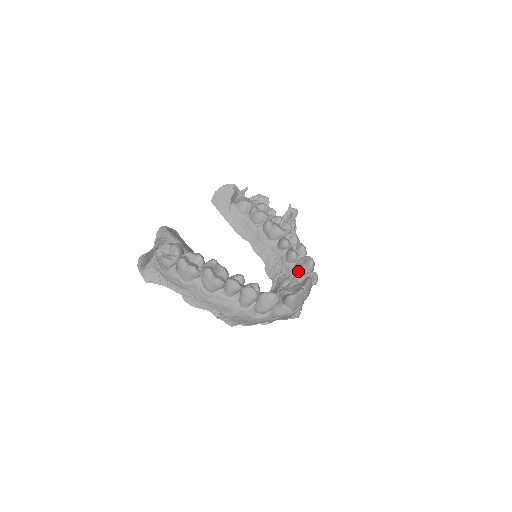
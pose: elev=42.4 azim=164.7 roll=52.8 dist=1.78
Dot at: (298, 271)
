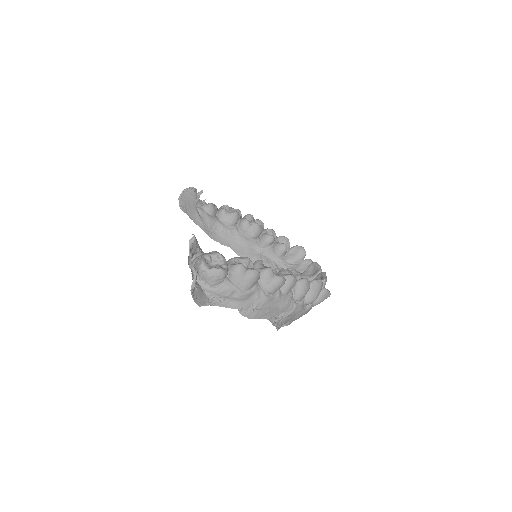
Dot at: (292, 262)
